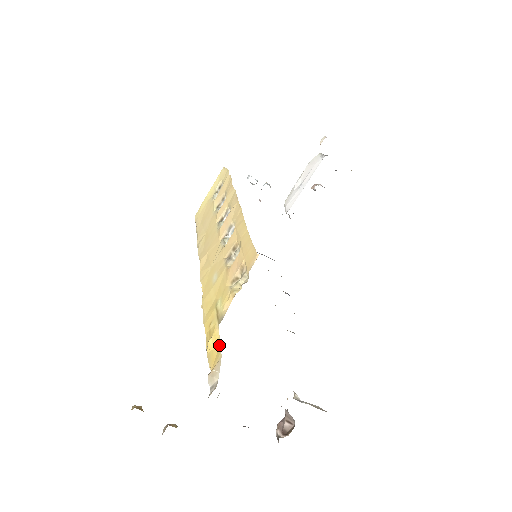
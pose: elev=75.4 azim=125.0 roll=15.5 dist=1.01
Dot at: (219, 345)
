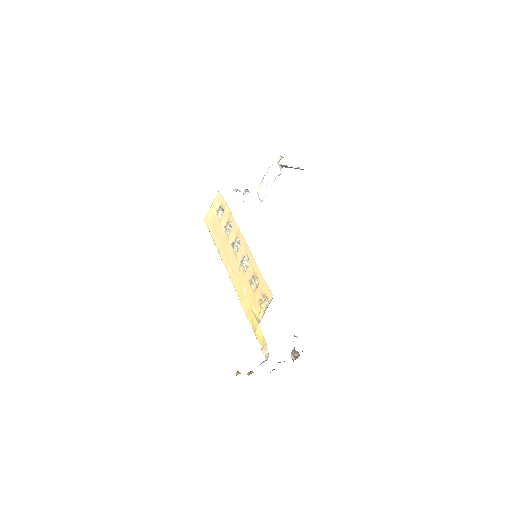
Dot at: (263, 336)
